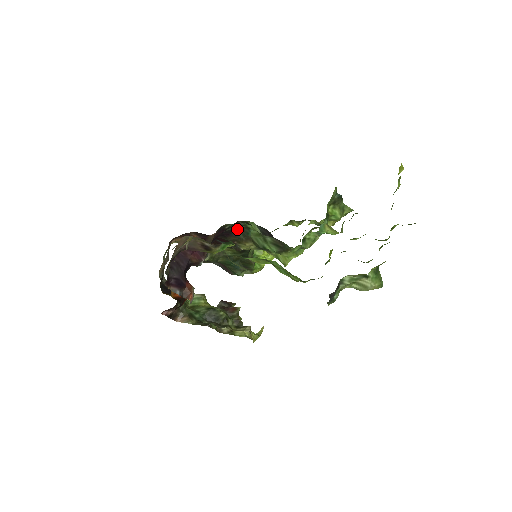
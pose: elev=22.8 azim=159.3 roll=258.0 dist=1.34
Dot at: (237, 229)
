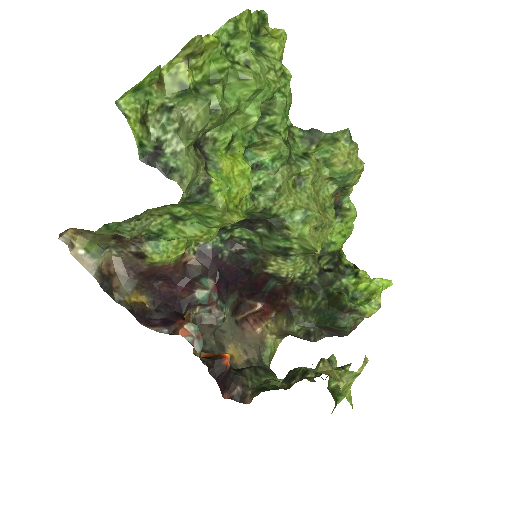
Dot at: (243, 251)
